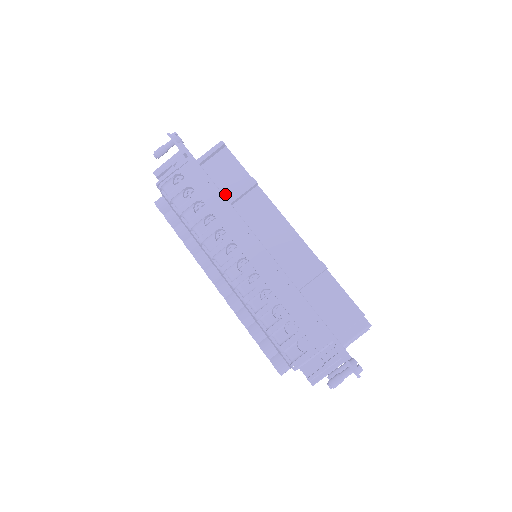
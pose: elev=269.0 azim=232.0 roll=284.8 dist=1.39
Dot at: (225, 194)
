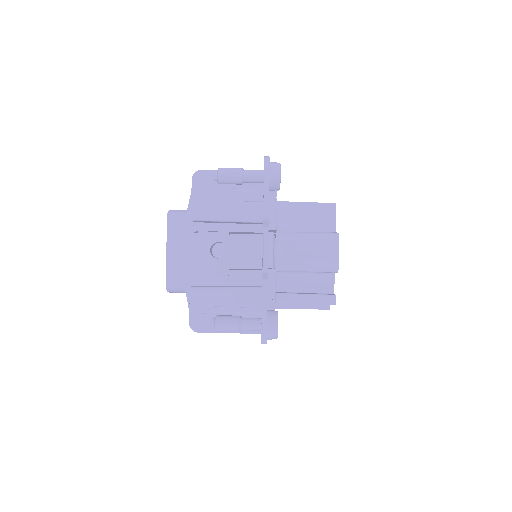
Dot at: occluded
